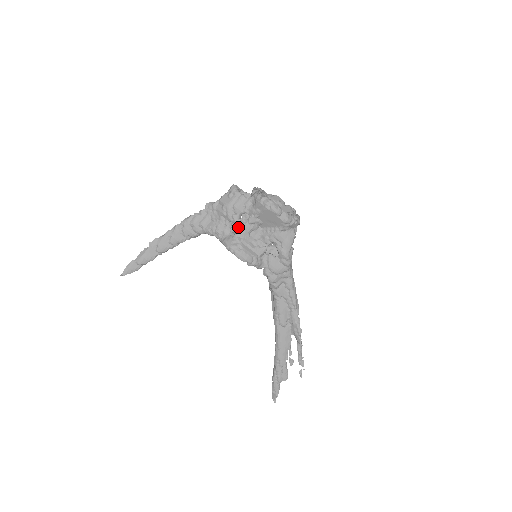
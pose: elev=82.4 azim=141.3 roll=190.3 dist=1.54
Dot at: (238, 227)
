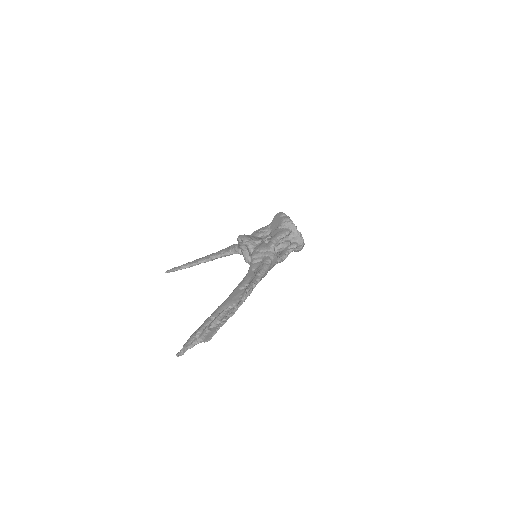
Dot at: occluded
